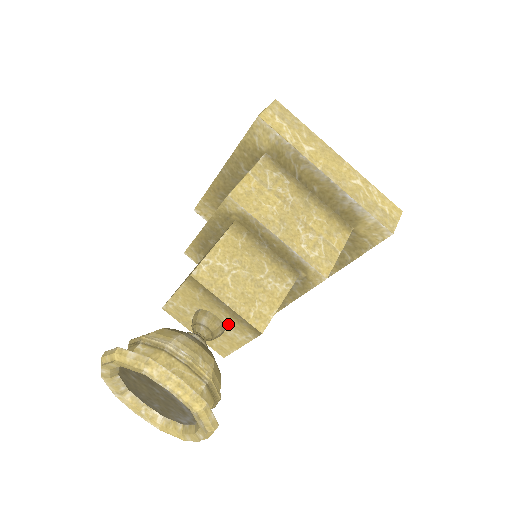
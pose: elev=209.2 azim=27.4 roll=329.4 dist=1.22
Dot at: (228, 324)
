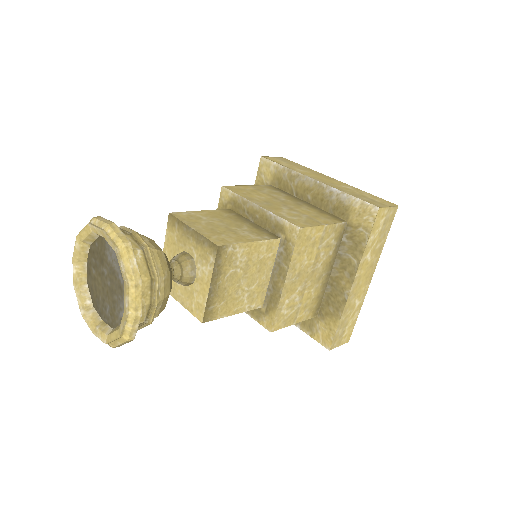
Dot at: (197, 258)
